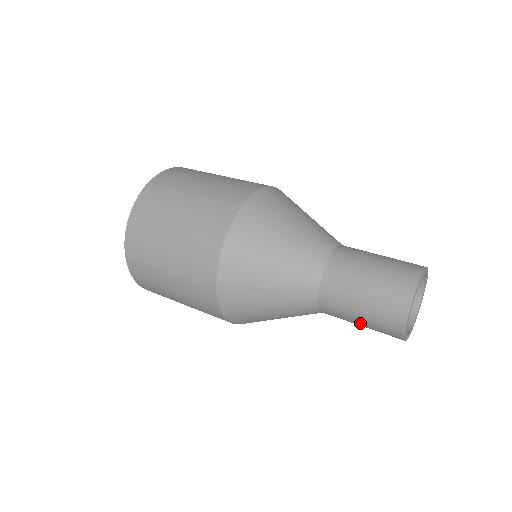
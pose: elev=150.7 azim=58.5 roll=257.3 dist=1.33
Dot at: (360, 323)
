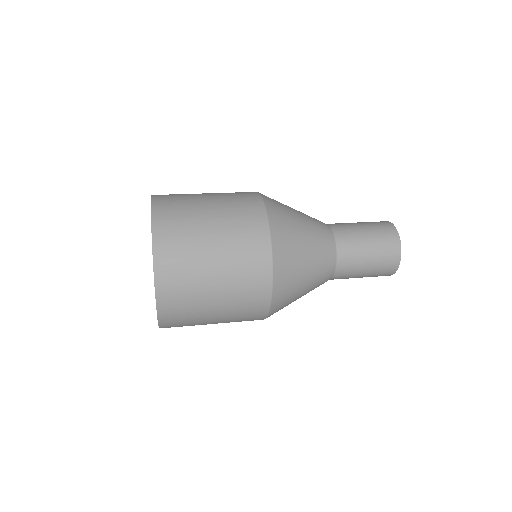
Dot at: occluded
